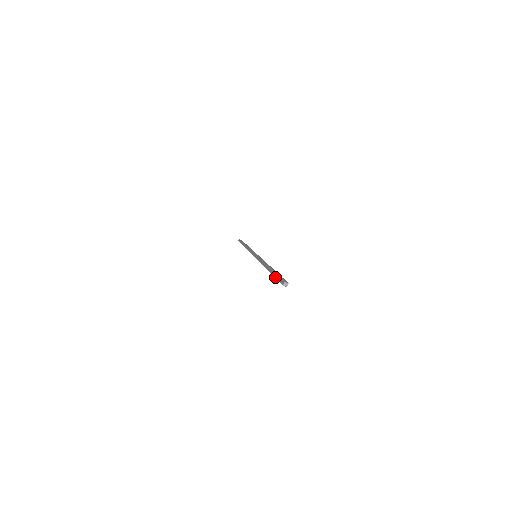
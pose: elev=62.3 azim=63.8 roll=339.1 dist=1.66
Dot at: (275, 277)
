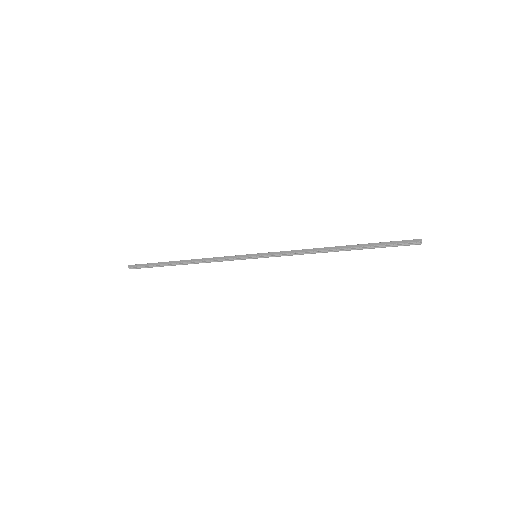
Dot at: (385, 244)
